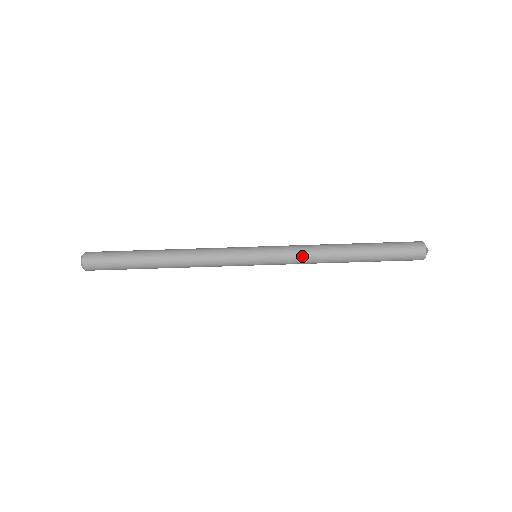
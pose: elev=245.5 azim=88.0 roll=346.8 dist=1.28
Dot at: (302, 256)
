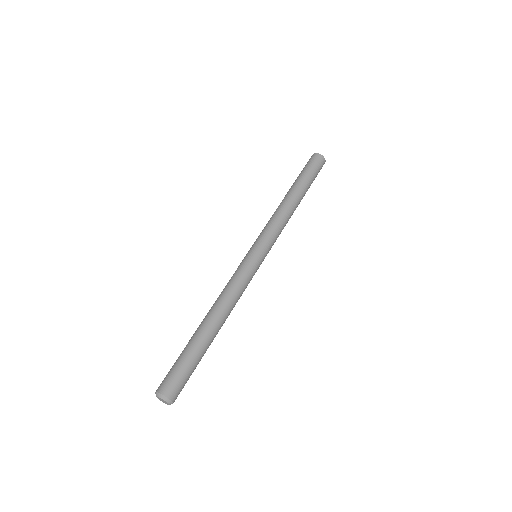
Dot at: (272, 221)
